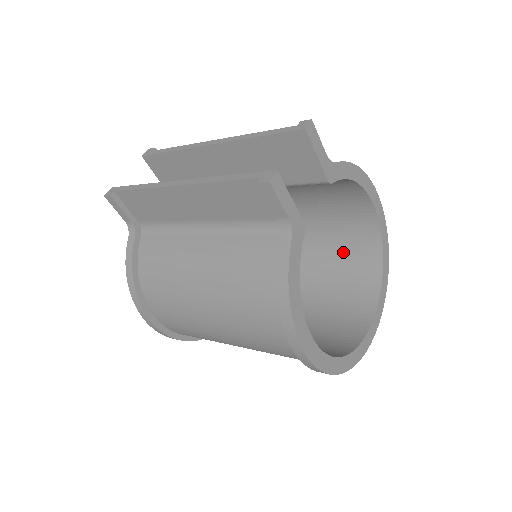
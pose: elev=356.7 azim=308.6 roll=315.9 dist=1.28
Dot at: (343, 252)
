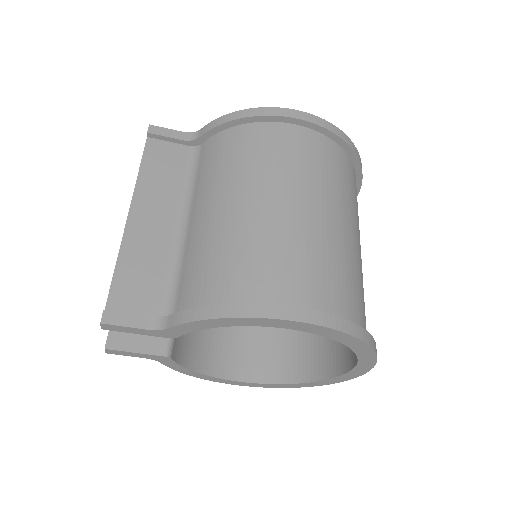
Dot at: occluded
